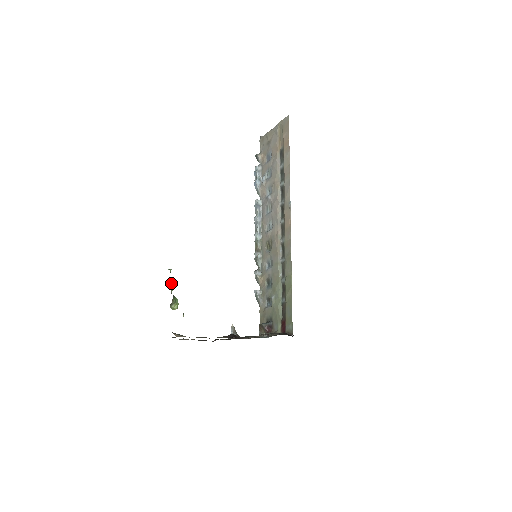
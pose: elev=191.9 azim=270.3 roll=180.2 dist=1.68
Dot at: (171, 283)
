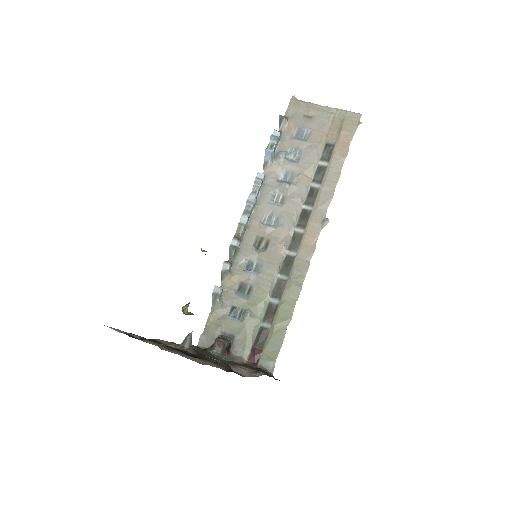
Dot at: occluded
